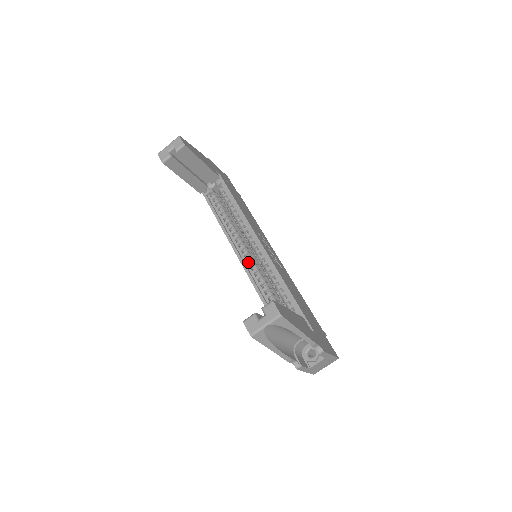
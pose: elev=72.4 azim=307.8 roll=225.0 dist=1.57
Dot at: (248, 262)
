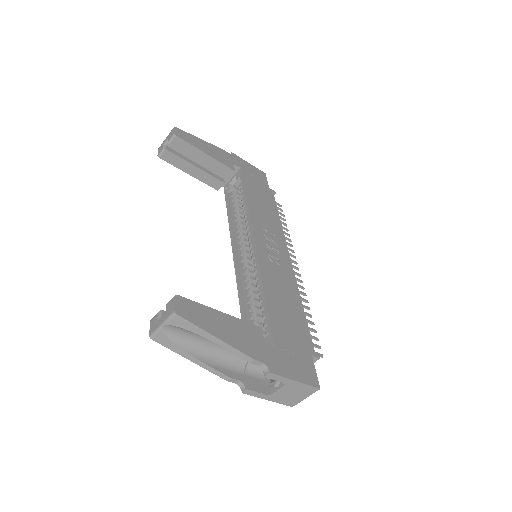
Dot at: (243, 262)
